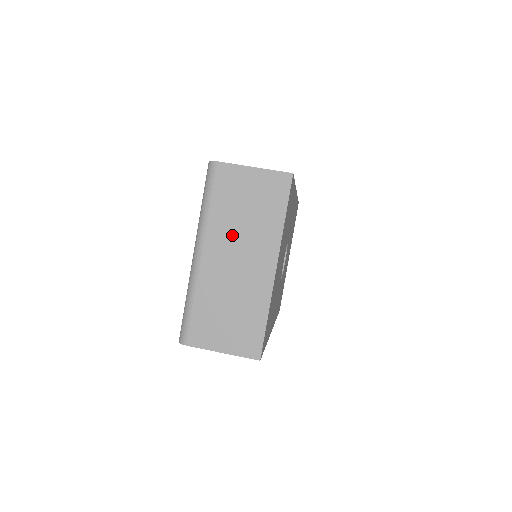
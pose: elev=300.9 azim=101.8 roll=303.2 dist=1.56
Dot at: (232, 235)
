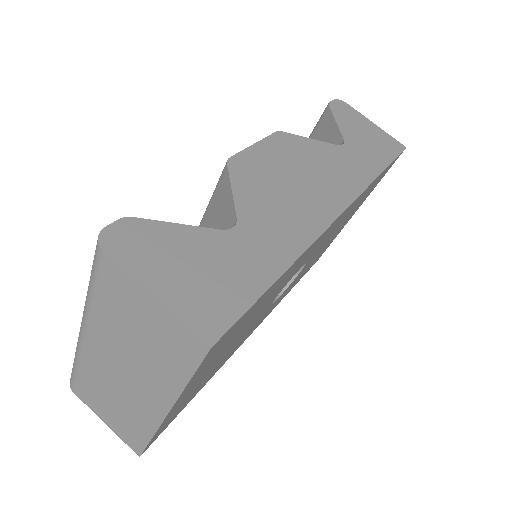
Dot at: (119, 347)
